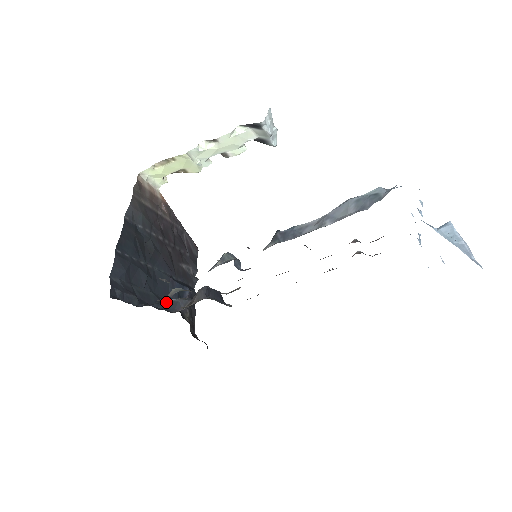
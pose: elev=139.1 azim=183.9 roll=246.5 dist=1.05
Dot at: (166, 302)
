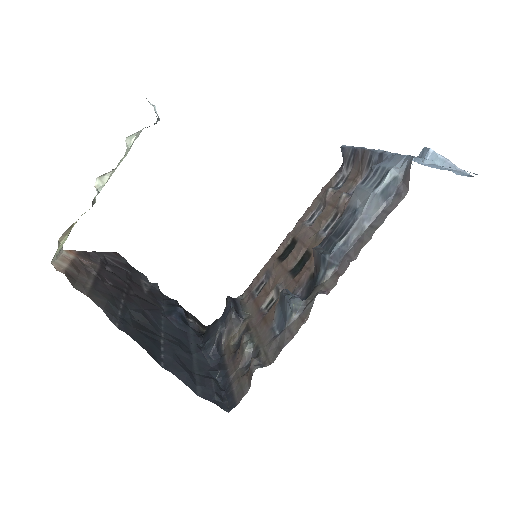
Dot at: (213, 350)
